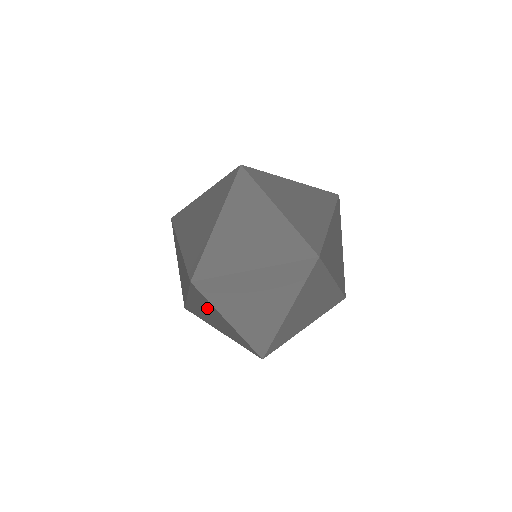
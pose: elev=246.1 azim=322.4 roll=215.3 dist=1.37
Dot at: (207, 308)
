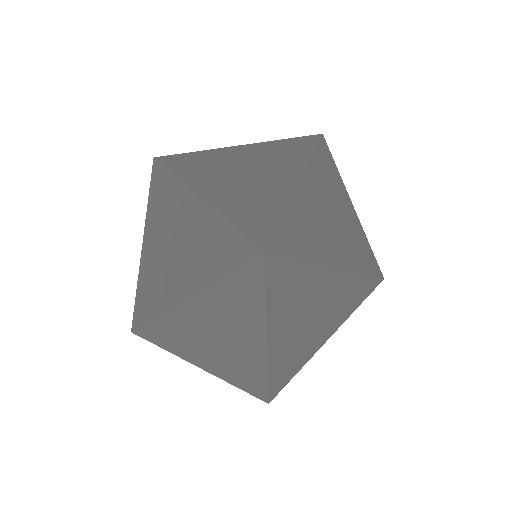
Dot at: occluded
